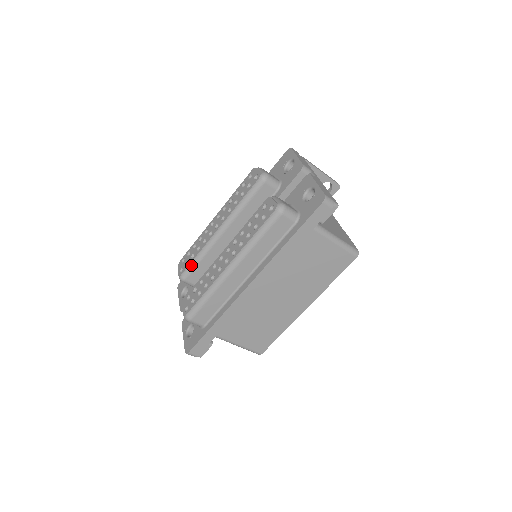
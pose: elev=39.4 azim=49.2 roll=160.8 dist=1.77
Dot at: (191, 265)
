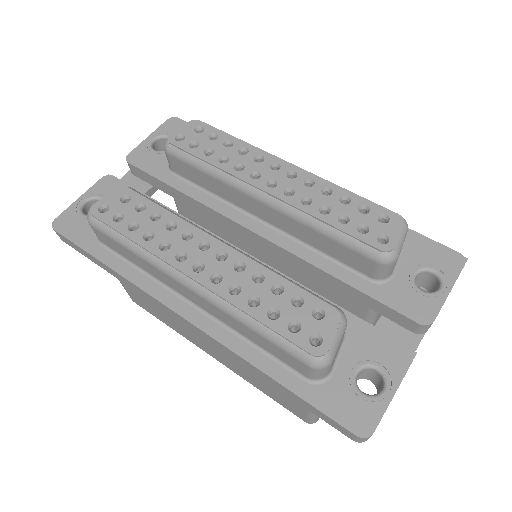
Dot at: (192, 157)
